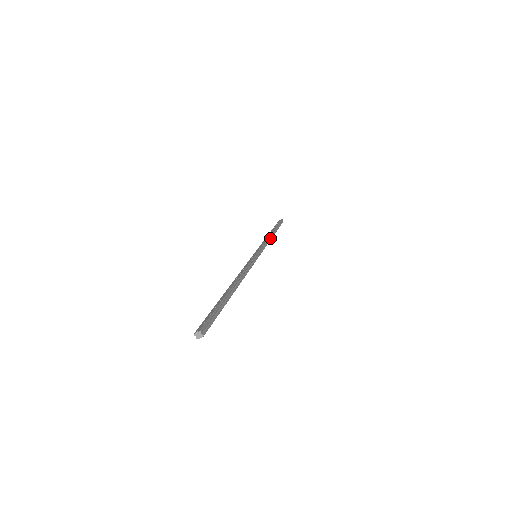
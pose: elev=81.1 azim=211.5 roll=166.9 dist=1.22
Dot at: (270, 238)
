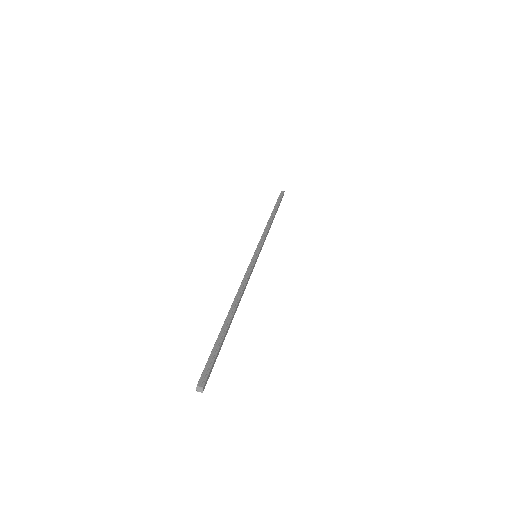
Dot at: (269, 224)
